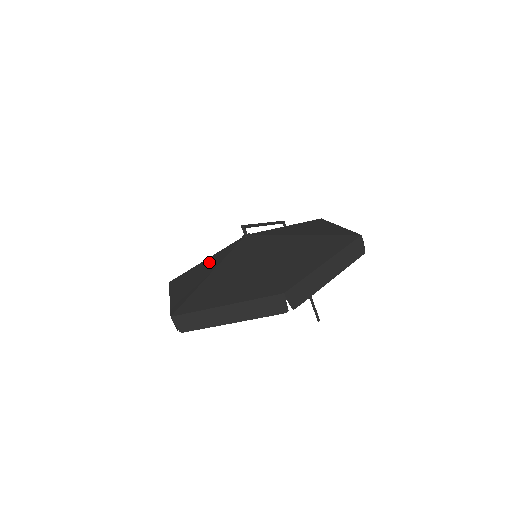
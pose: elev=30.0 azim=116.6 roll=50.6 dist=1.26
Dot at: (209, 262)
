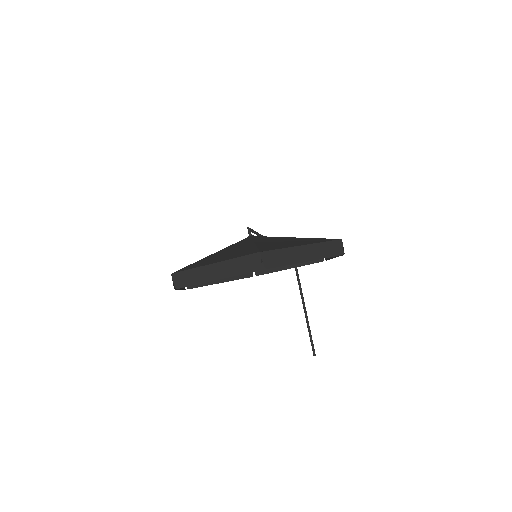
Dot at: occluded
